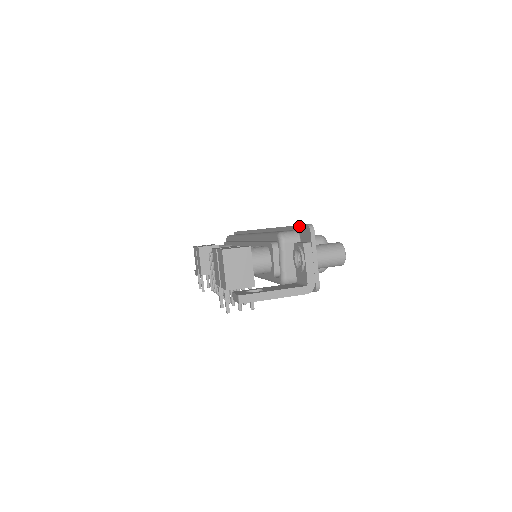
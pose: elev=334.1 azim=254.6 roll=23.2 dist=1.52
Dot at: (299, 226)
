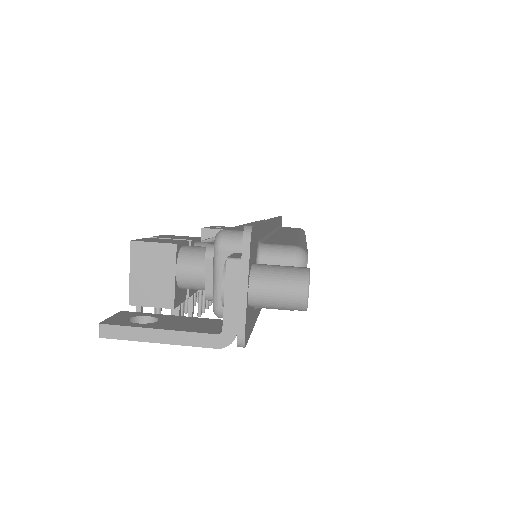
Dot at: occluded
